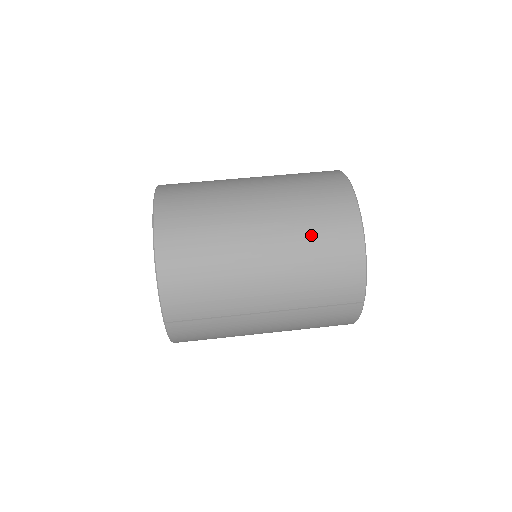
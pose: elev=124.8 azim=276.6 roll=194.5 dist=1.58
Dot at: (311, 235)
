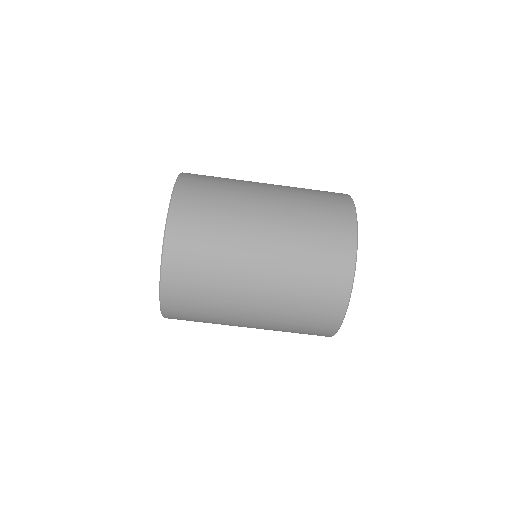
Dot at: (297, 316)
